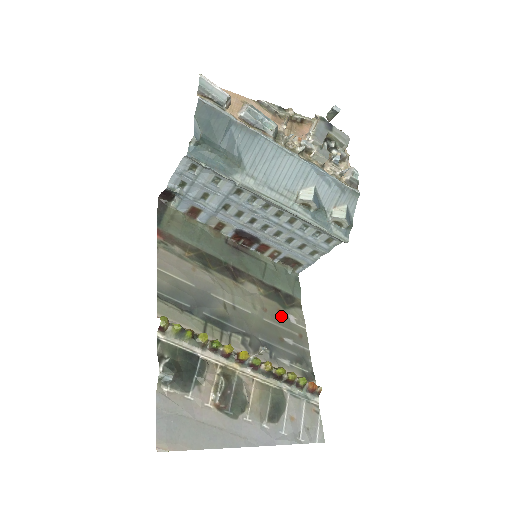
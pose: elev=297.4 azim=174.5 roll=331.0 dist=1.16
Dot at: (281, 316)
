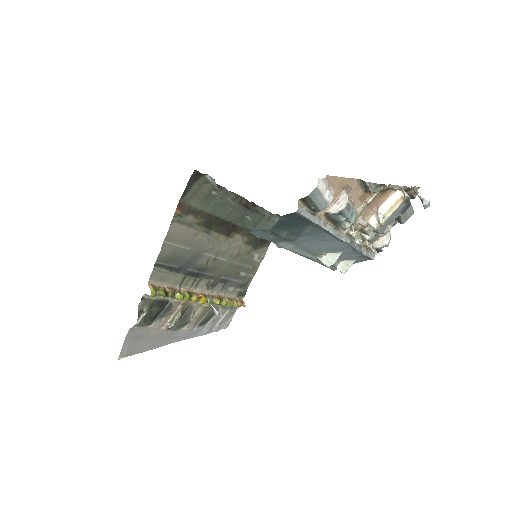
Dot at: (248, 257)
